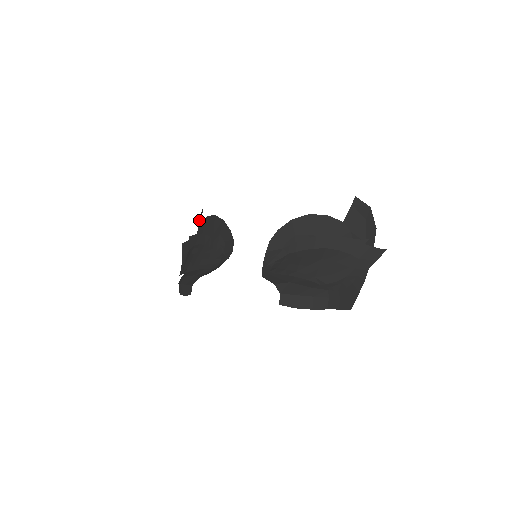
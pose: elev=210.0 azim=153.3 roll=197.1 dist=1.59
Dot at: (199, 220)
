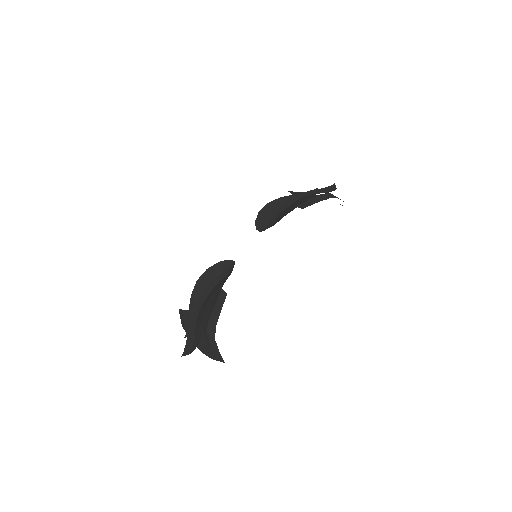
Dot at: (184, 325)
